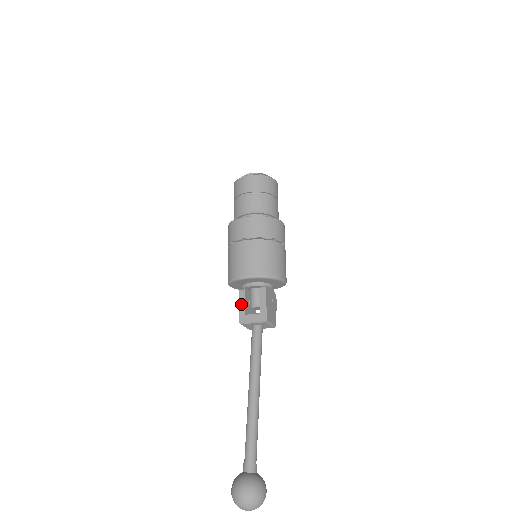
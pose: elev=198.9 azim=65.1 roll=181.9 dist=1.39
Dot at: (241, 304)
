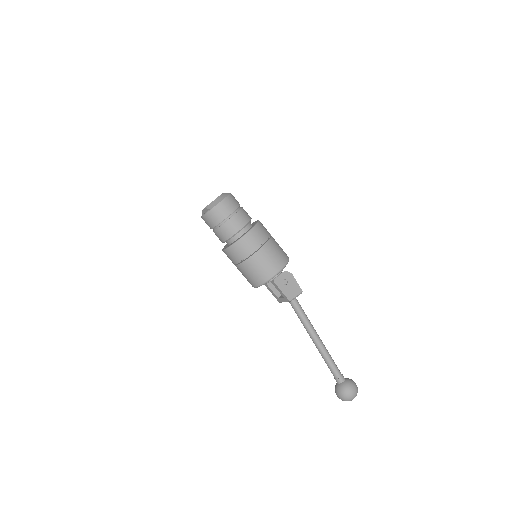
Dot at: (271, 292)
